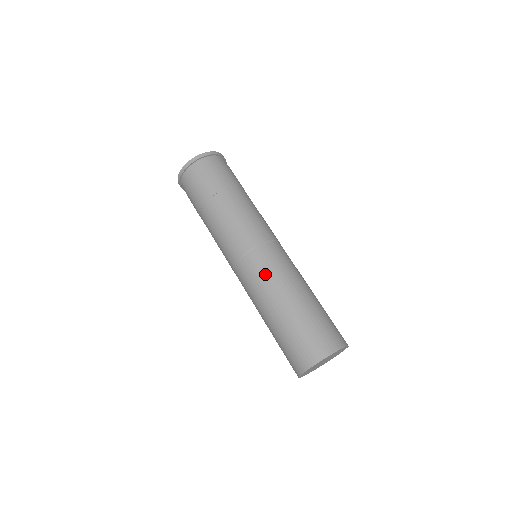
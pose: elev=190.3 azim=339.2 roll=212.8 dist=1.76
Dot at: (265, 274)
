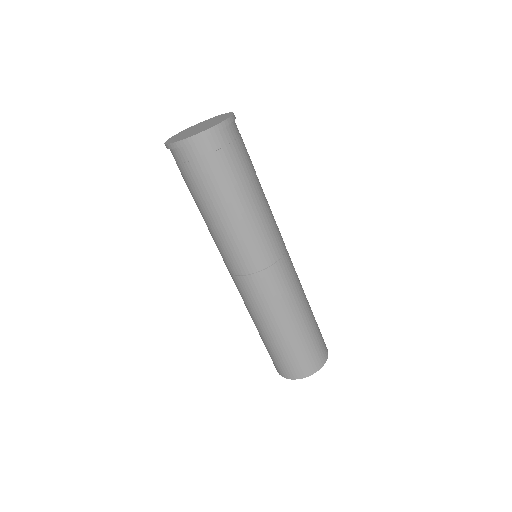
Dot at: (274, 297)
